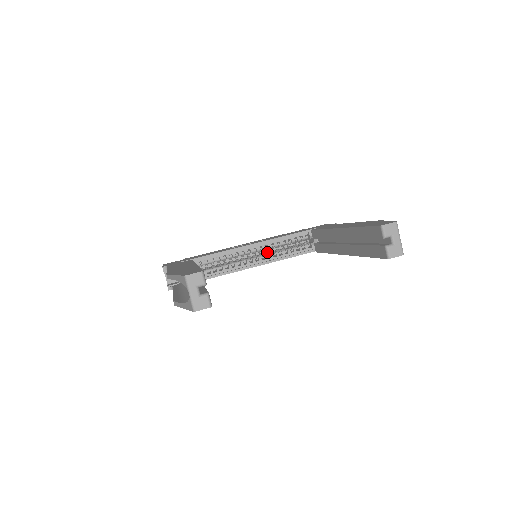
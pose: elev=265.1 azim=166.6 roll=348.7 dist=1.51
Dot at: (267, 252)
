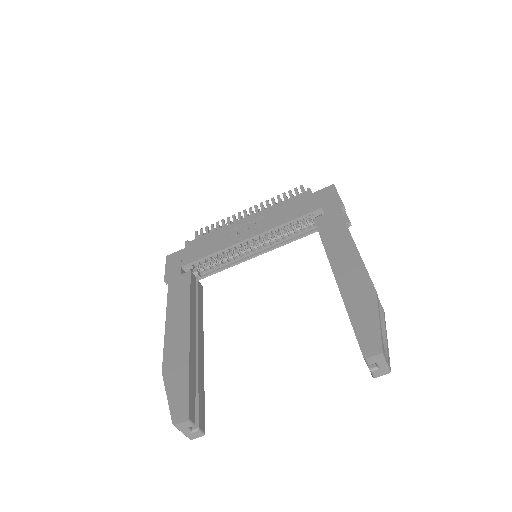
Dot at: occluded
